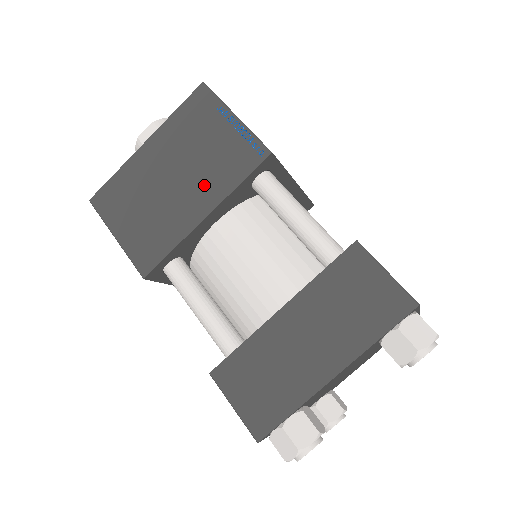
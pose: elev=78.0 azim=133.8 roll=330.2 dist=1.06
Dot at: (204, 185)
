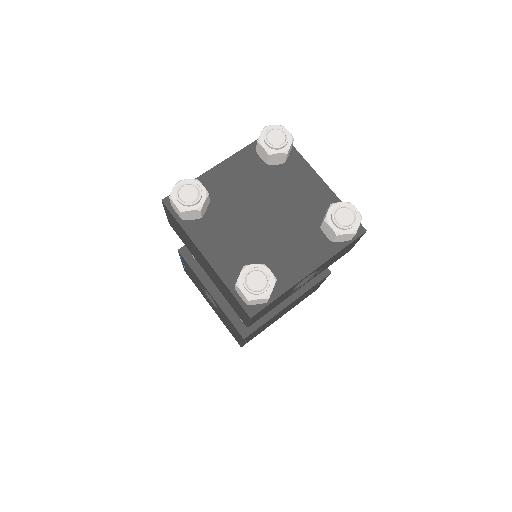
Dot at: occluded
